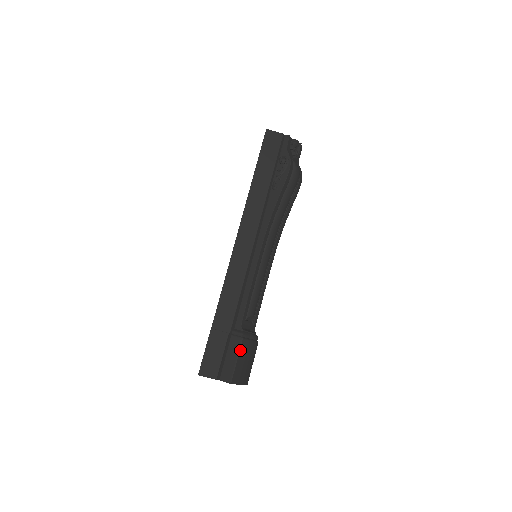
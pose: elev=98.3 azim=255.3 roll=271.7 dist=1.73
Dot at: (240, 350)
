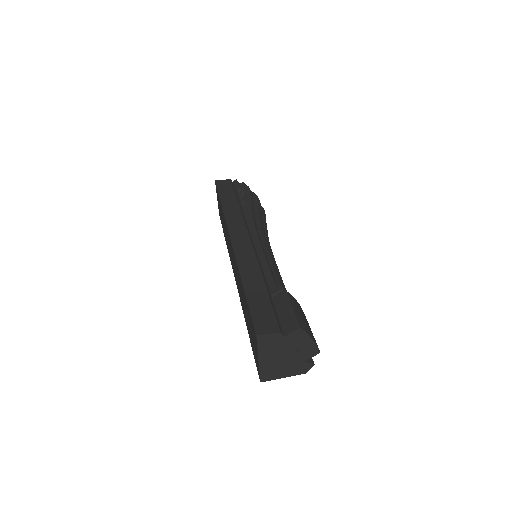
Dot at: (289, 300)
